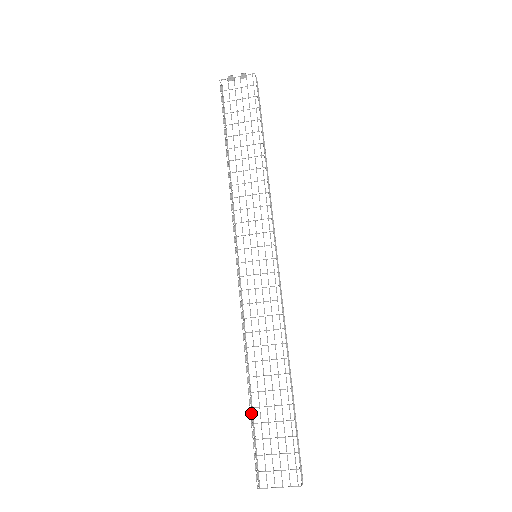
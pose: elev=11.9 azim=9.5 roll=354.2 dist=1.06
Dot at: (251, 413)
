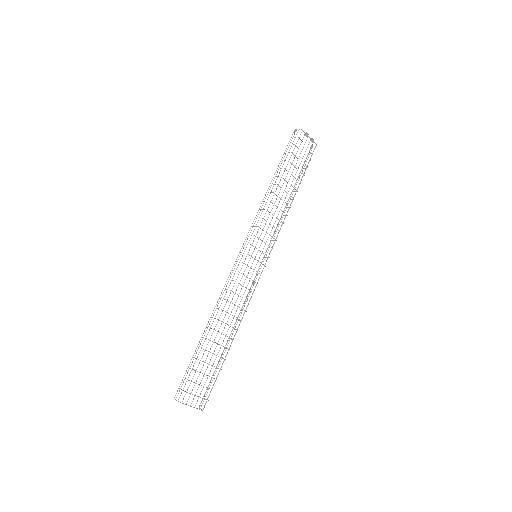
Dot at: occluded
